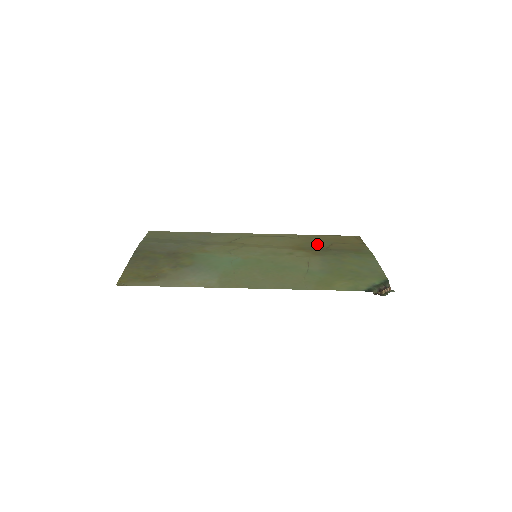
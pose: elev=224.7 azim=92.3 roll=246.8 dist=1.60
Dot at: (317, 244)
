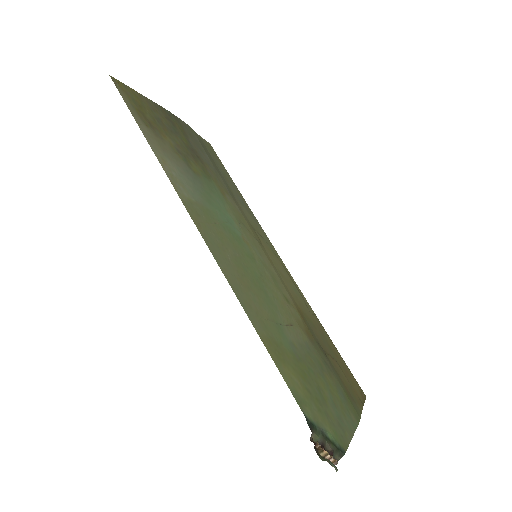
Dot at: (321, 338)
